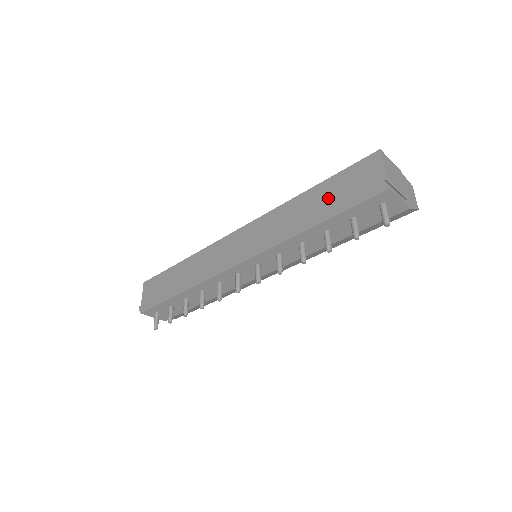
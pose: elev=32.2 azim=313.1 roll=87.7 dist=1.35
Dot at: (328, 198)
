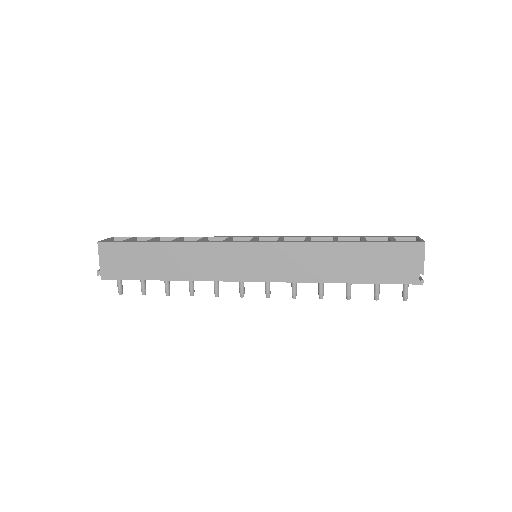
Dot at: (365, 263)
